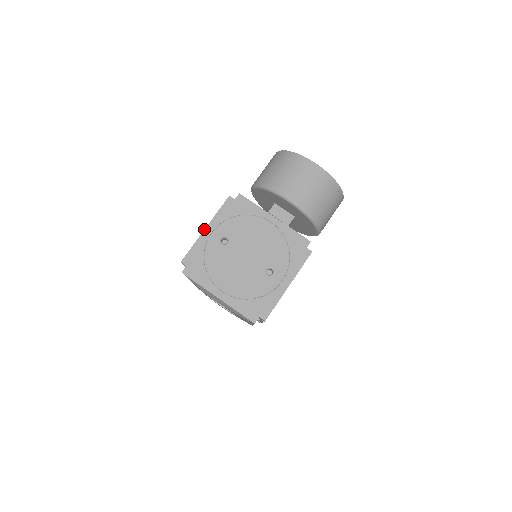
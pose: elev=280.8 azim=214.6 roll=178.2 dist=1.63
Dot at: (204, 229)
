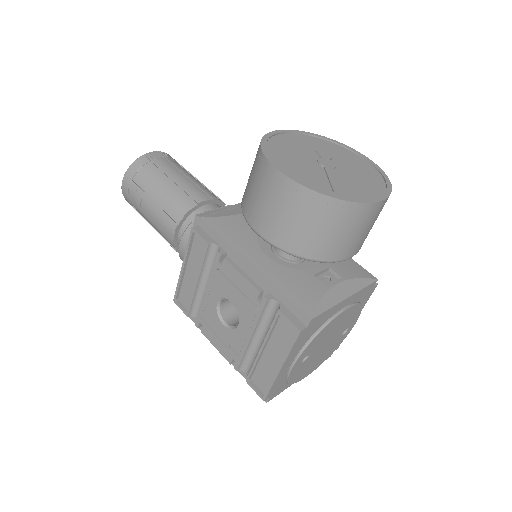
Dot at: (280, 371)
